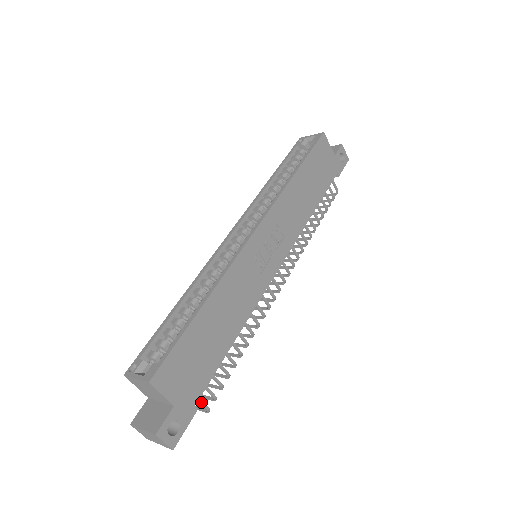
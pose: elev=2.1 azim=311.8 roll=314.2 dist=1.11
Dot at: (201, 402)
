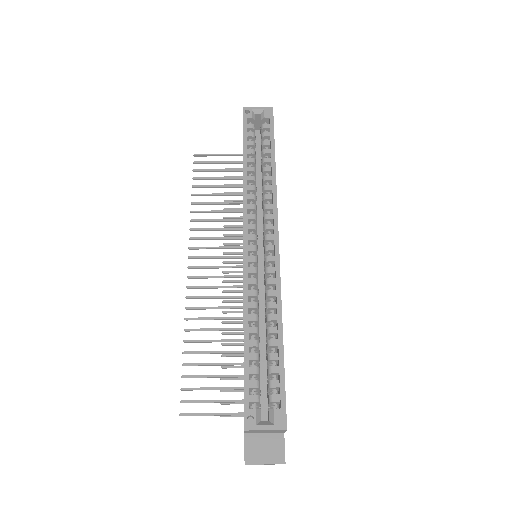
Dot at: occluded
